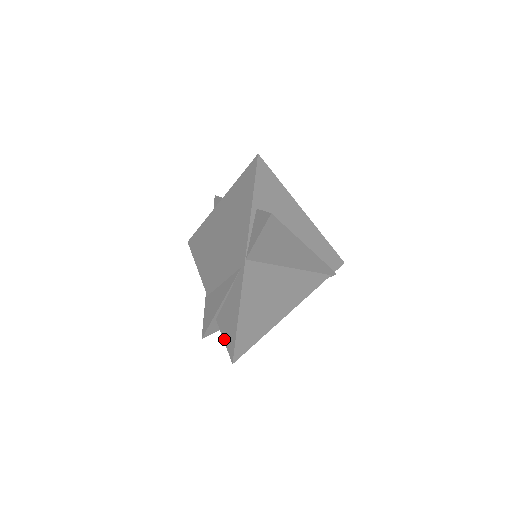
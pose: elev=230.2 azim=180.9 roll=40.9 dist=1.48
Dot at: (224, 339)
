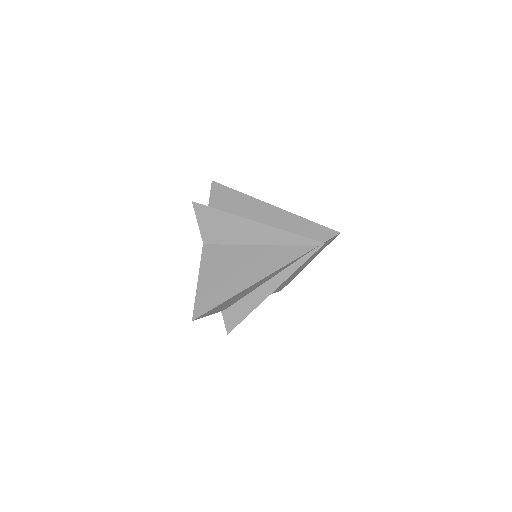
Dot at: occluded
